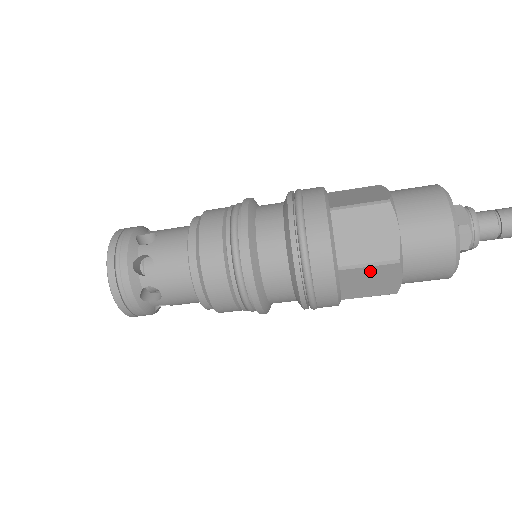
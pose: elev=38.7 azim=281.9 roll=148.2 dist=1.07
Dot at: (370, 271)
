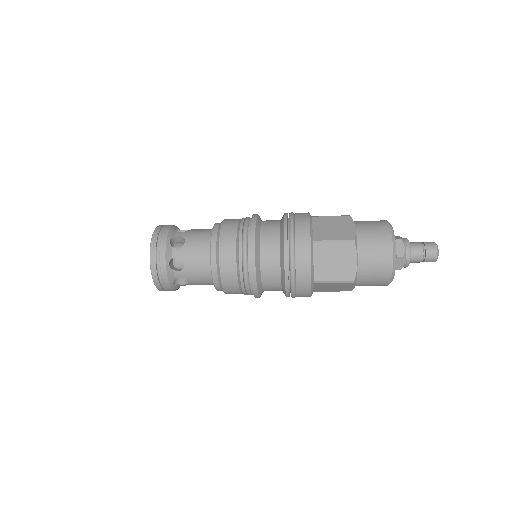
Dot at: (334, 284)
